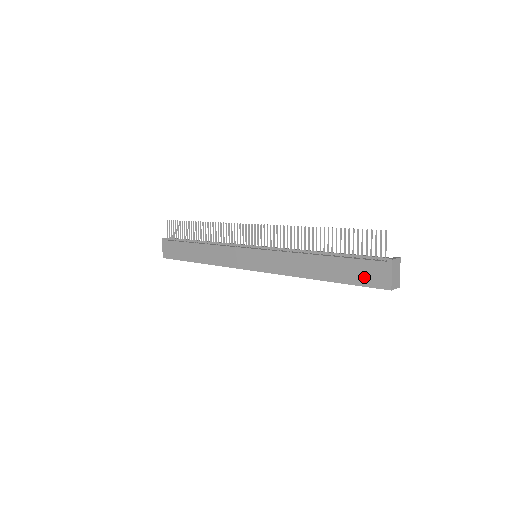
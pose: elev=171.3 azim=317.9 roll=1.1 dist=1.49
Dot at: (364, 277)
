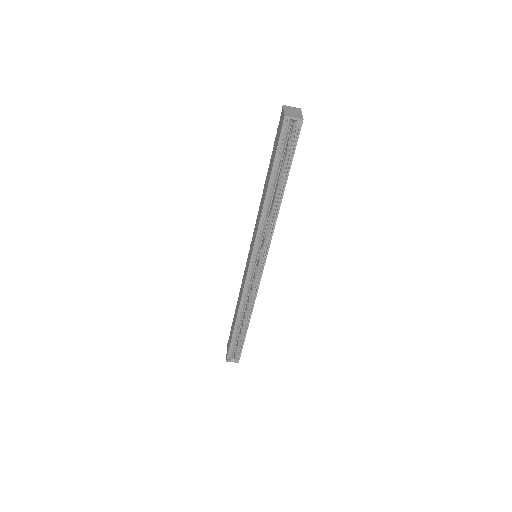
Dot at: (277, 140)
